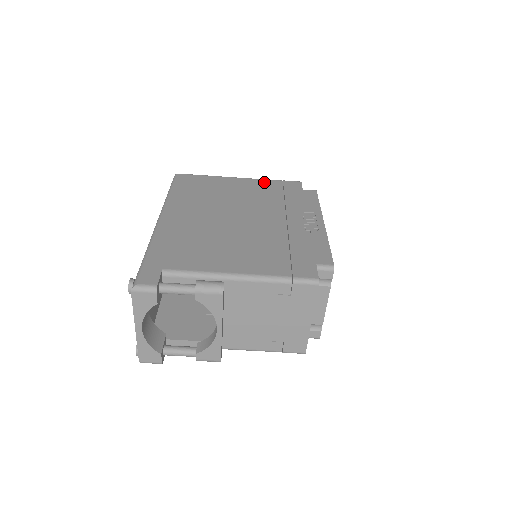
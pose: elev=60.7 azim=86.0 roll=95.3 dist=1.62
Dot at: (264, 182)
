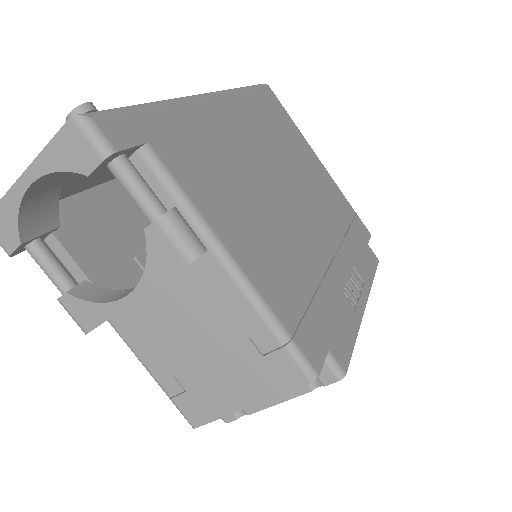
Dot at: (340, 194)
